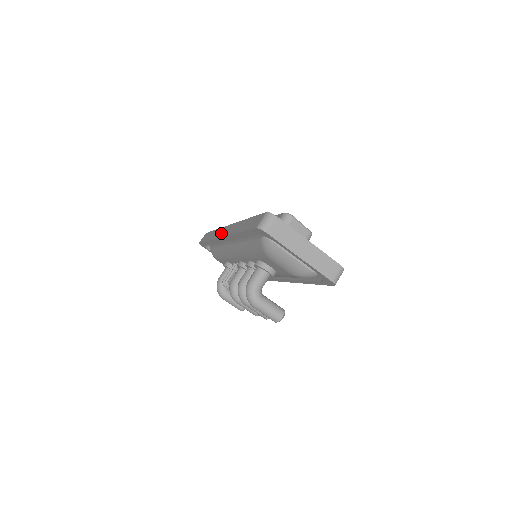
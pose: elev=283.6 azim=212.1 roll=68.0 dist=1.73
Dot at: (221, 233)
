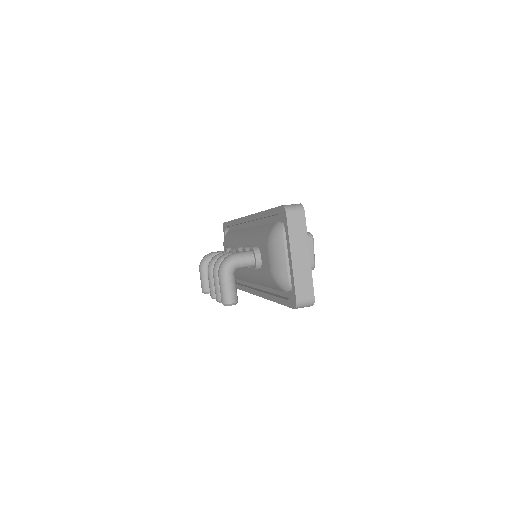
Dot at: occluded
